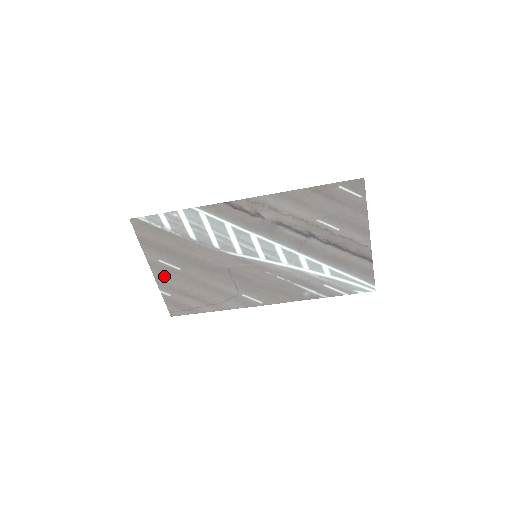
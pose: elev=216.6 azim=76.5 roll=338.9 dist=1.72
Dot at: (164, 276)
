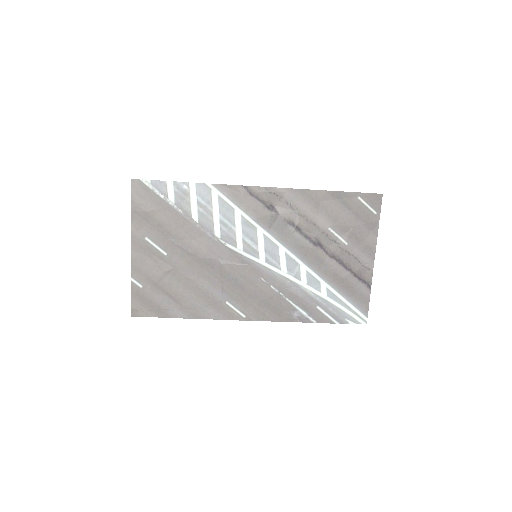
Dot at: (144, 260)
